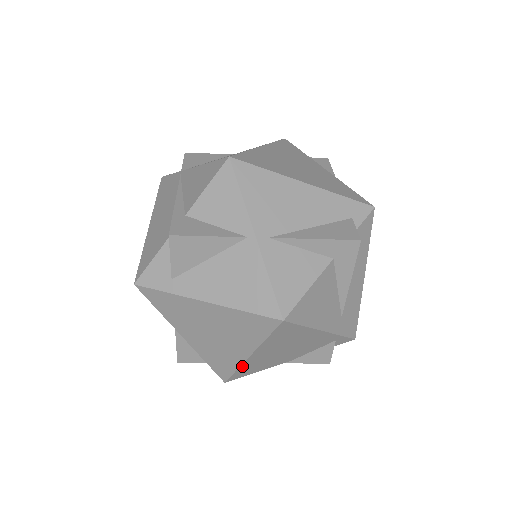
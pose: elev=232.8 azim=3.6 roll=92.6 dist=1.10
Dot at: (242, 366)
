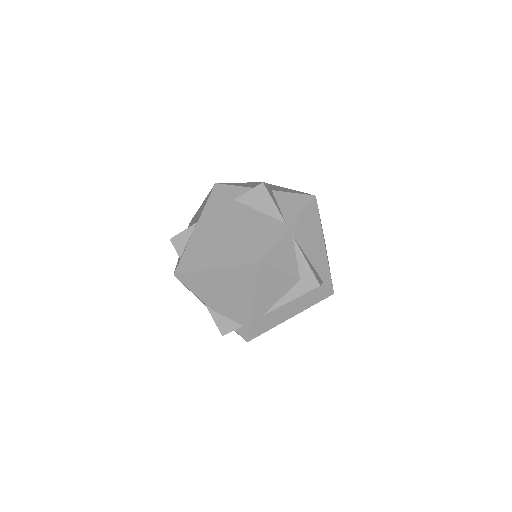
Dot at: (199, 273)
